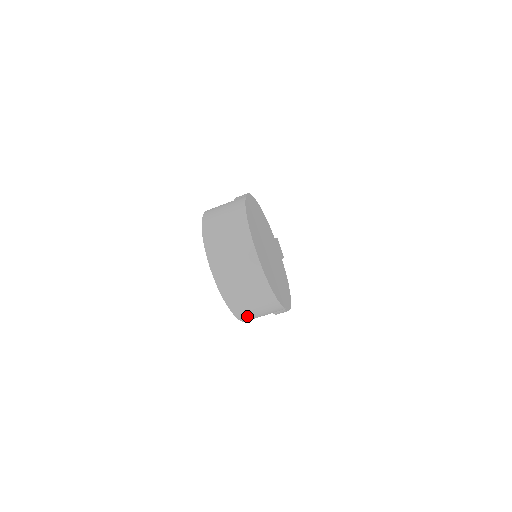
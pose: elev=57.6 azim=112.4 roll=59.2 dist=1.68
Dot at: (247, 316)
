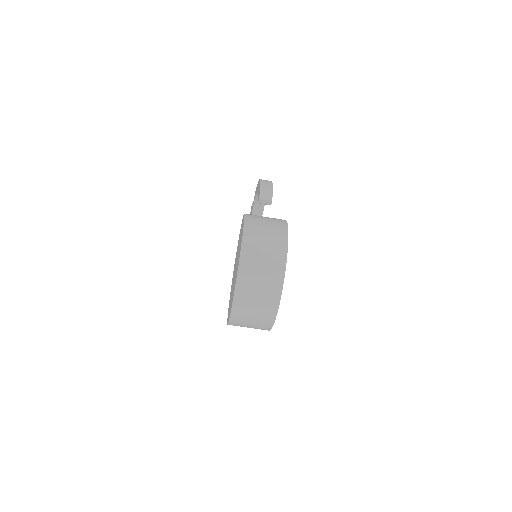
Dot at: occluded
